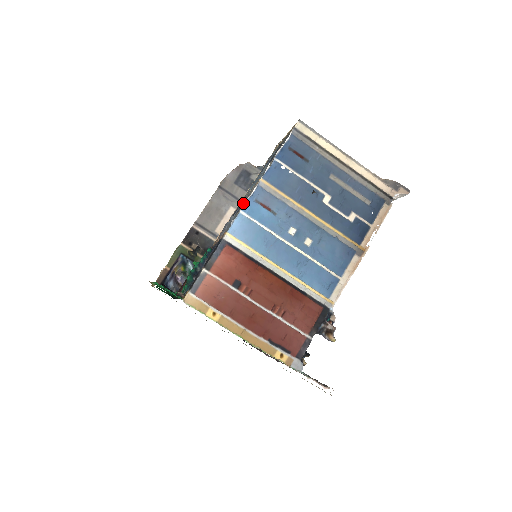
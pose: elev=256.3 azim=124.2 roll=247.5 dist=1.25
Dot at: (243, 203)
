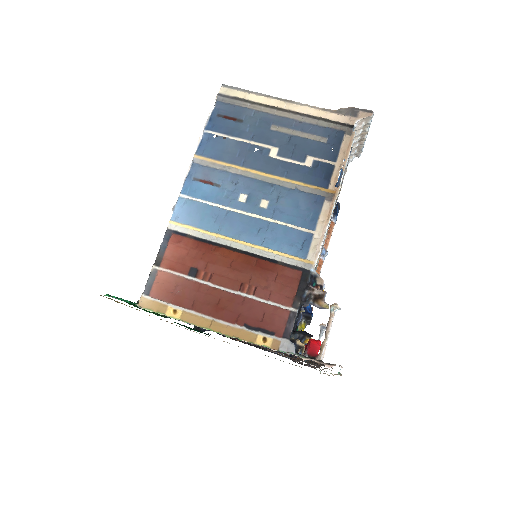
Dot at: occluded
